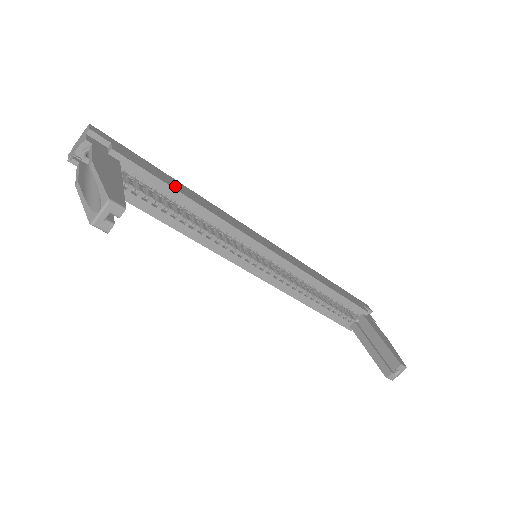
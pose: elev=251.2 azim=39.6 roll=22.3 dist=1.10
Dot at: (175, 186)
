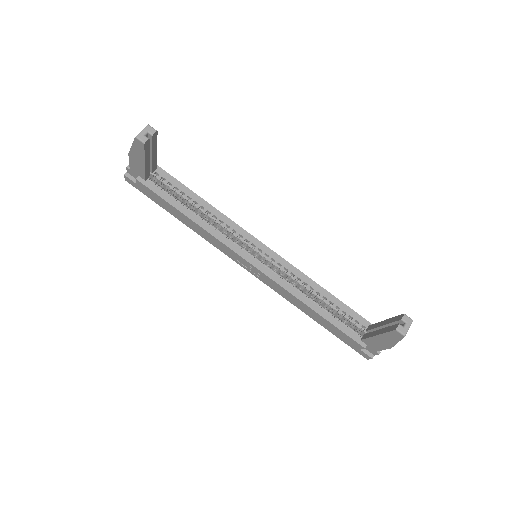
Dot at: occluded
